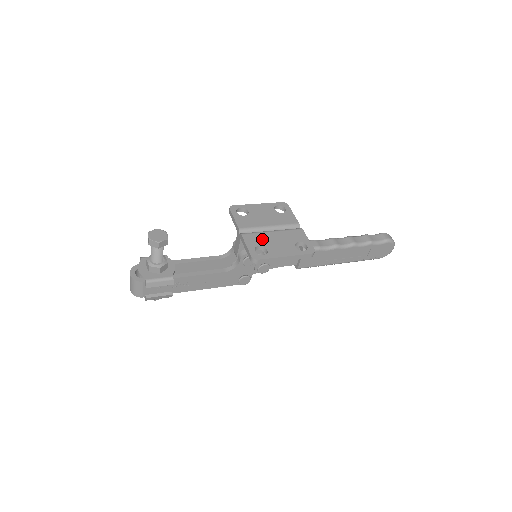
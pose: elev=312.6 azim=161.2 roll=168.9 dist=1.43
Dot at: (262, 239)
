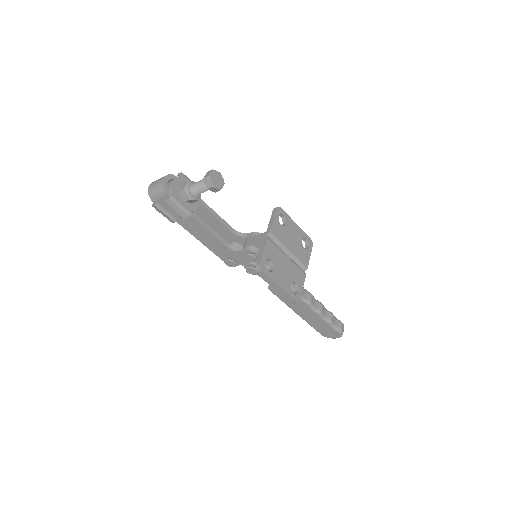
Dot at: (277, 256)
